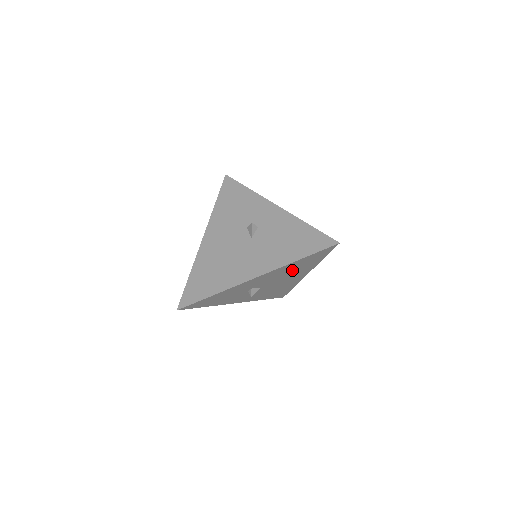
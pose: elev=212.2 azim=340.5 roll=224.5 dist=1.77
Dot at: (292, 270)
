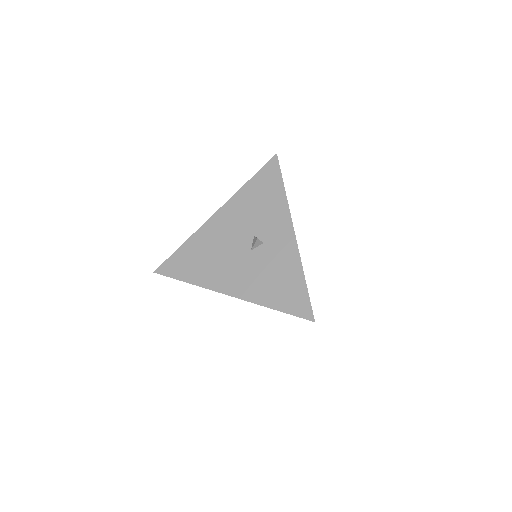
Dot at: occluded
